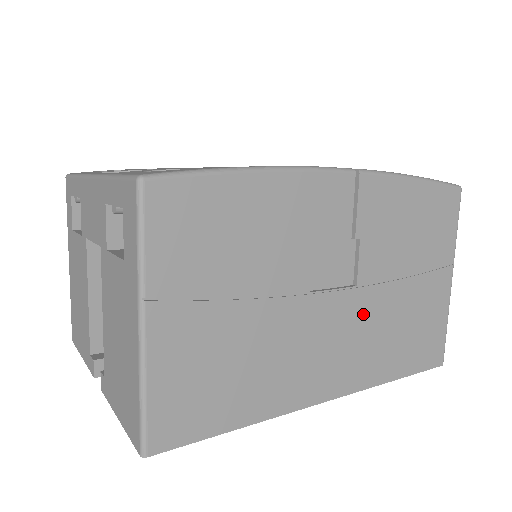
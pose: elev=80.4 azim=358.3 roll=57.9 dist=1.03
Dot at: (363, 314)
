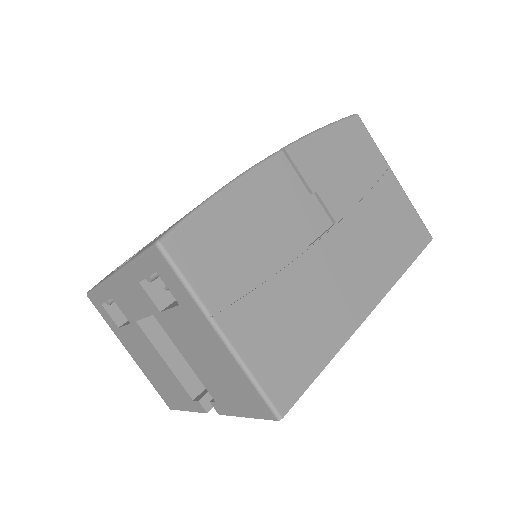
Dot at: (354, 239)
